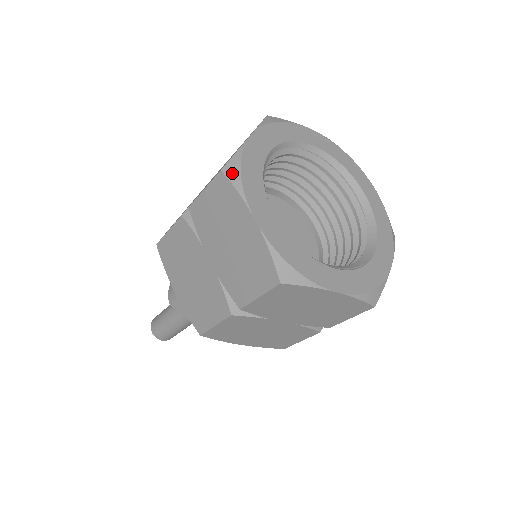
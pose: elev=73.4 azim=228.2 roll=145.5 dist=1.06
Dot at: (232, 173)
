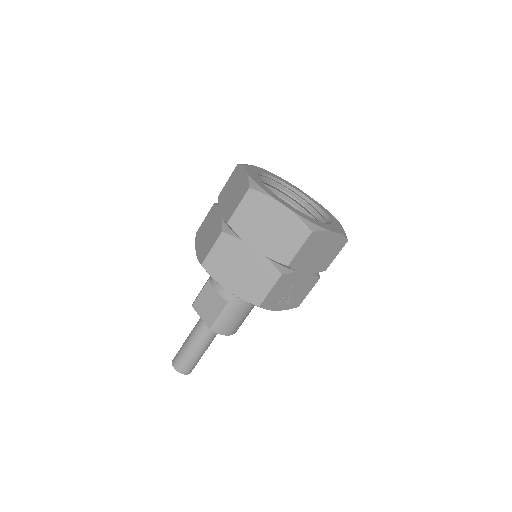
Dot at: (243, 164)
